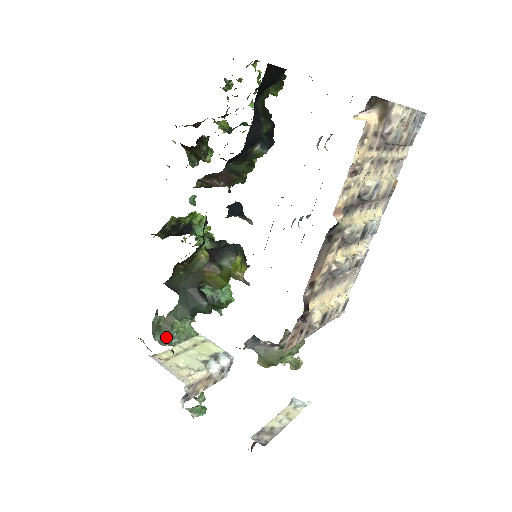
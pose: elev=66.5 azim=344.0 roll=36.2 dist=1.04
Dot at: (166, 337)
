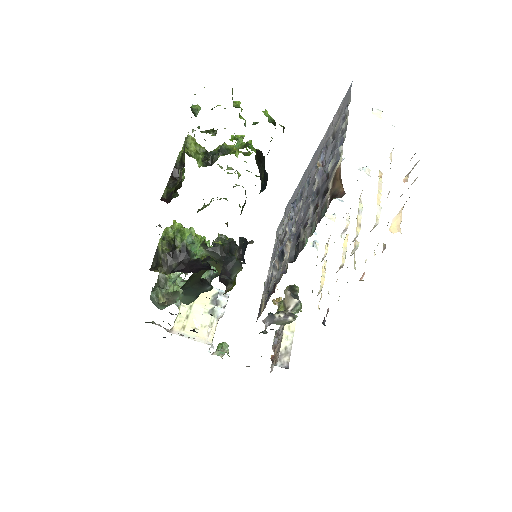
Dot at: occluded
